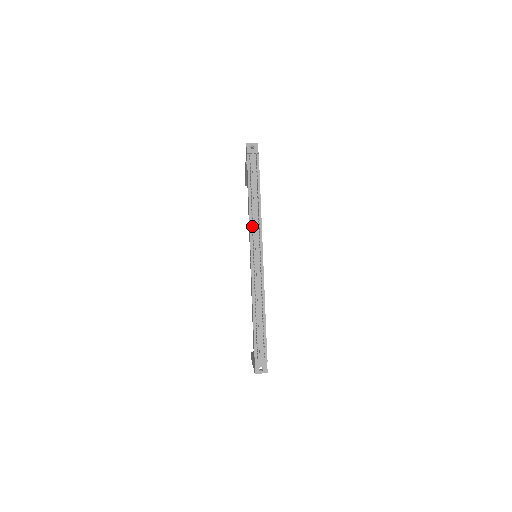
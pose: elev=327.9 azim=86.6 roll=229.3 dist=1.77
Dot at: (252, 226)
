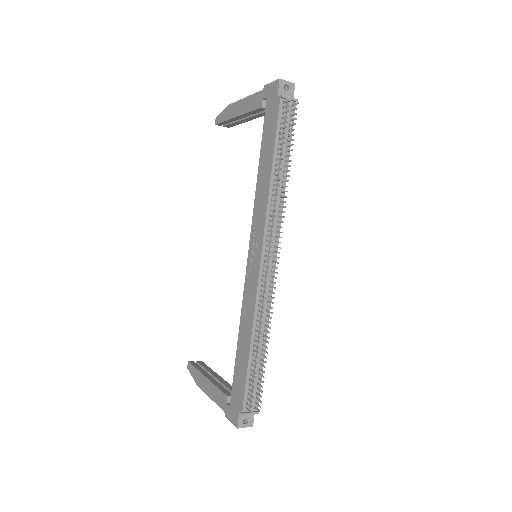
Dot at: (269, 216)
